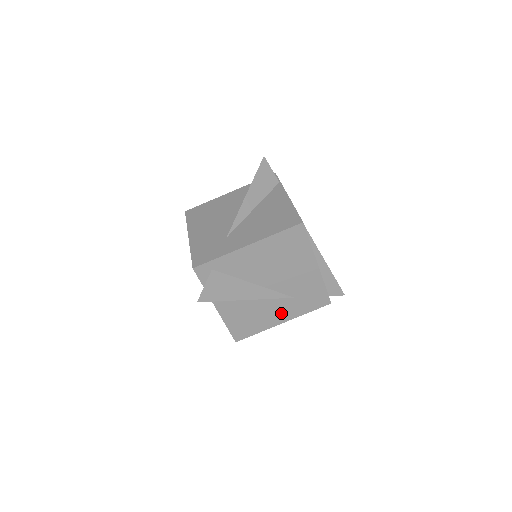
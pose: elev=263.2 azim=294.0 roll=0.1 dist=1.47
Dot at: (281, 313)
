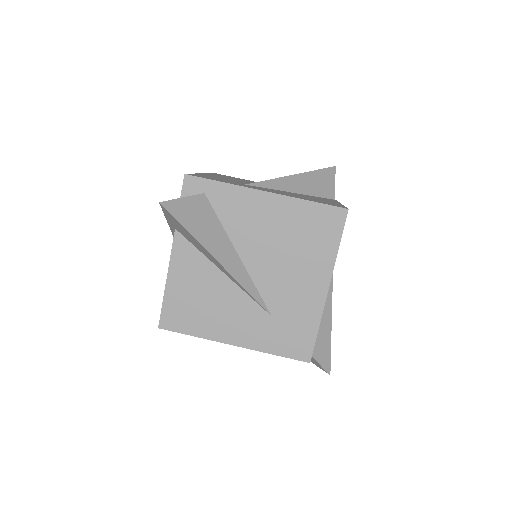
Dot at: (241, 327)
